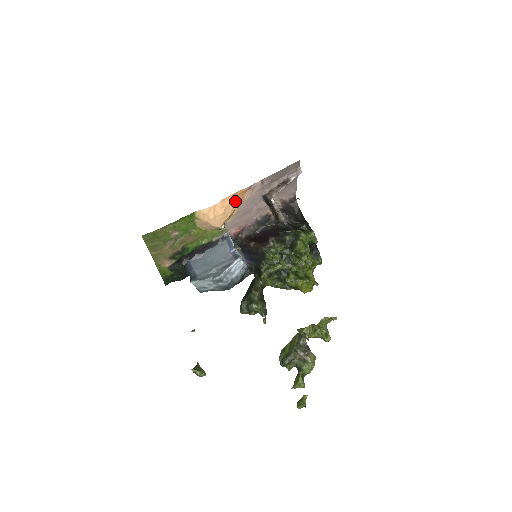
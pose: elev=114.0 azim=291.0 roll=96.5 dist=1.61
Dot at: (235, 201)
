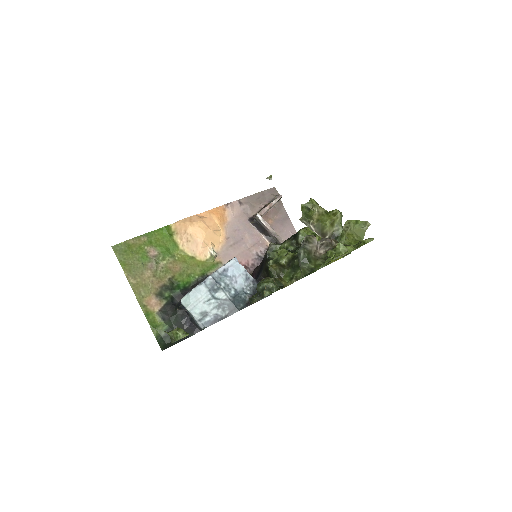
Dot at: (215, 219)
